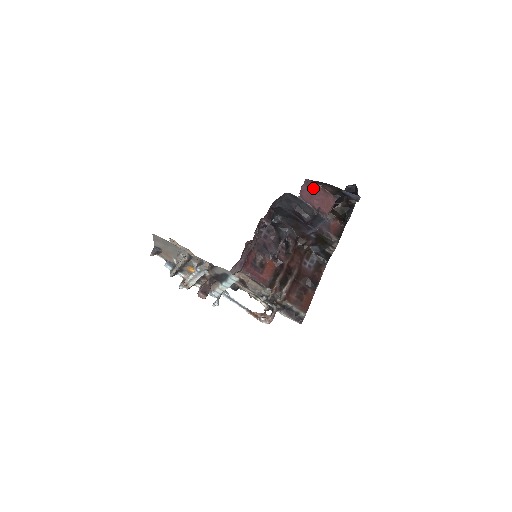
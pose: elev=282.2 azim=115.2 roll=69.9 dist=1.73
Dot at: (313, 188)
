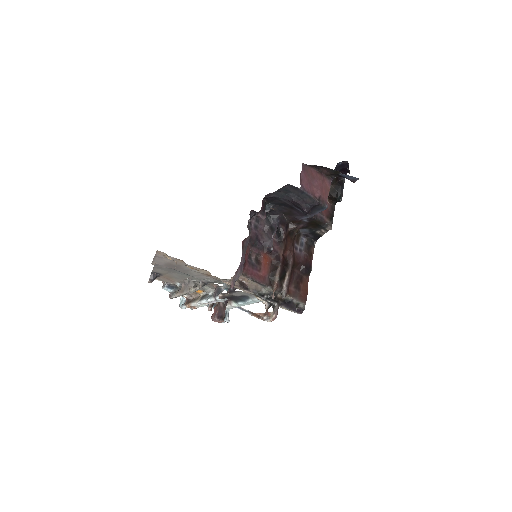
Dot at: (310, 173)
